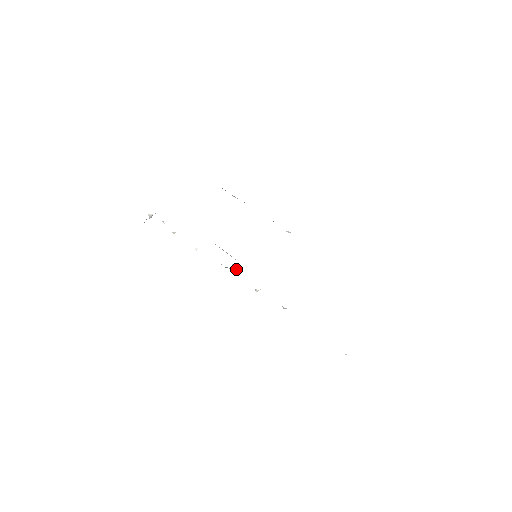
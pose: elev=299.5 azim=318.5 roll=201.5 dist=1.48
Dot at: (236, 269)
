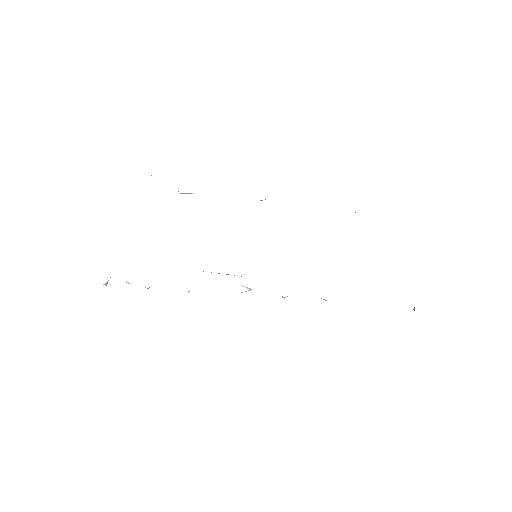
Dot at: (249, 288)
